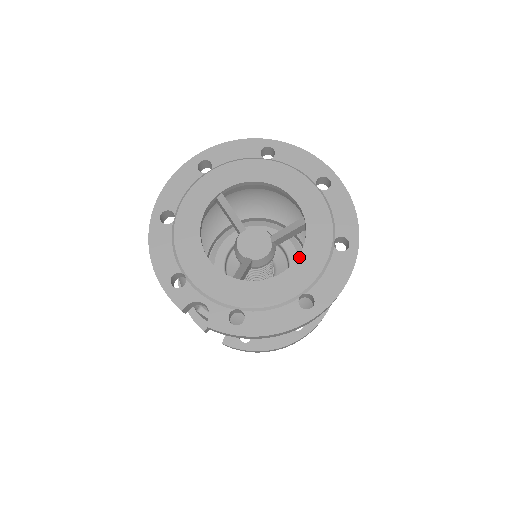
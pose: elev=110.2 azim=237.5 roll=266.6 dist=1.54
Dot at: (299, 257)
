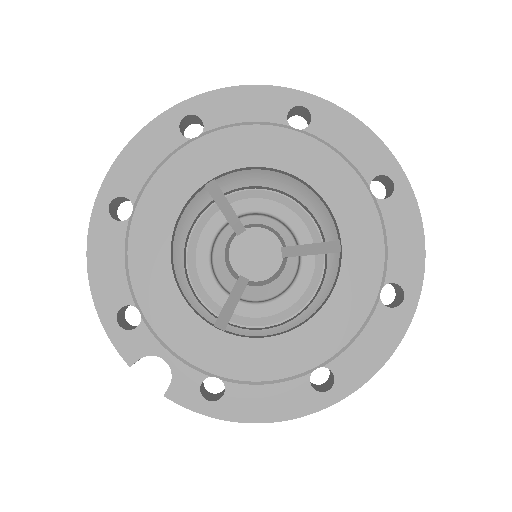
Dot at: (322, 309)
